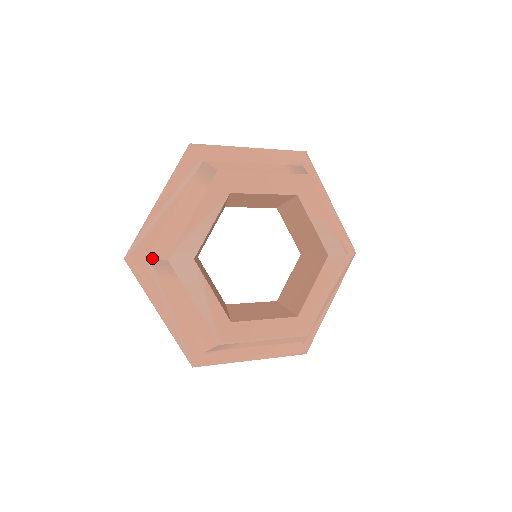
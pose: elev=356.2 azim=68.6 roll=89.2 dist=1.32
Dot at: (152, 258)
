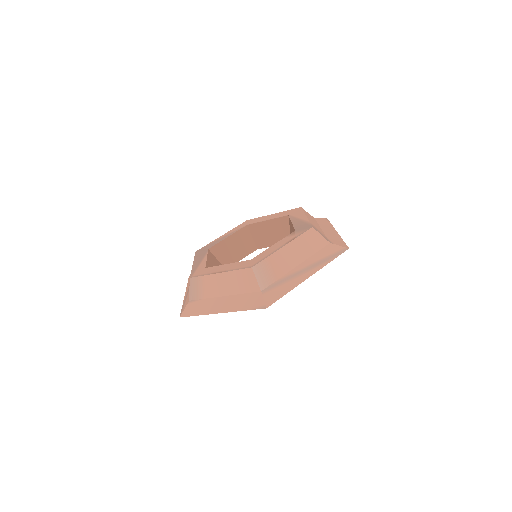
Dot at: occluded
